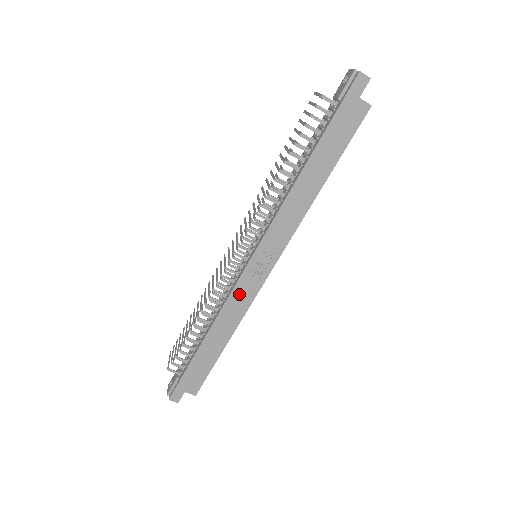
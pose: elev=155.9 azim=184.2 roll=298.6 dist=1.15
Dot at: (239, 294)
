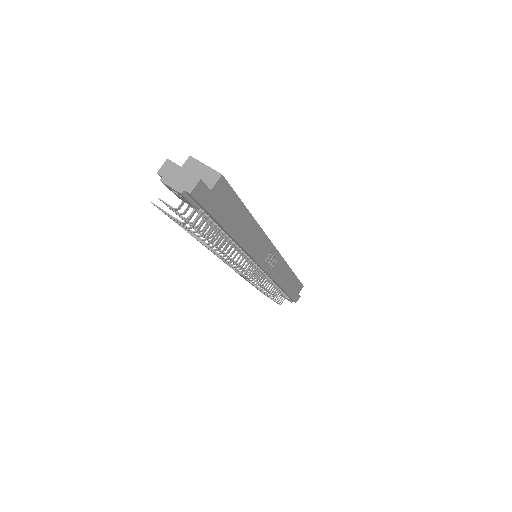
Dot at: (276, 273)
